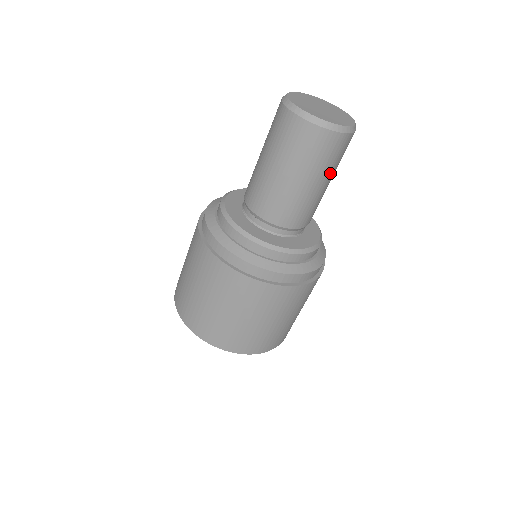
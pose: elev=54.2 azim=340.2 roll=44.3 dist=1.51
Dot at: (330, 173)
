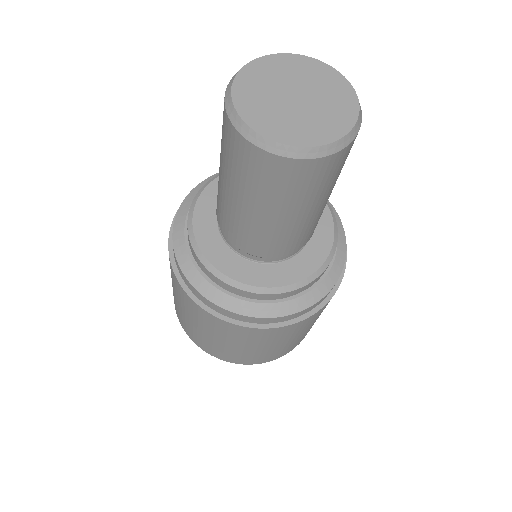
Dot at: (284, 205)
